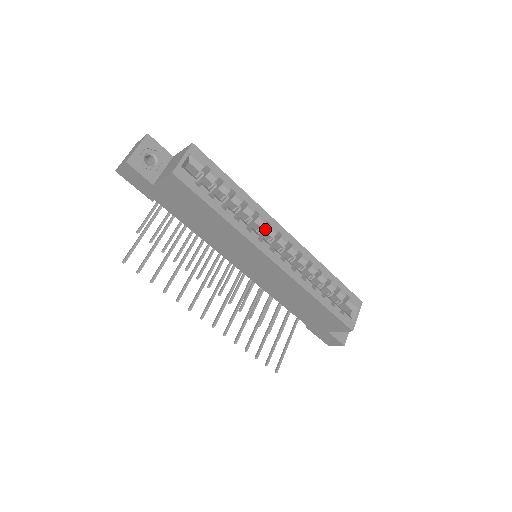
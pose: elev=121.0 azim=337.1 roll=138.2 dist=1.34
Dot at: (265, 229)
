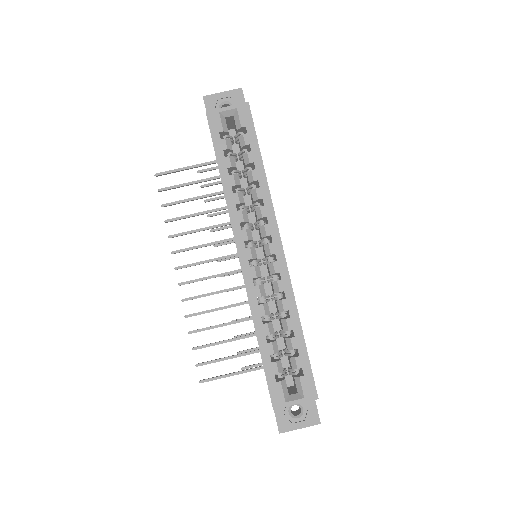
Dot at: (263, 225)
